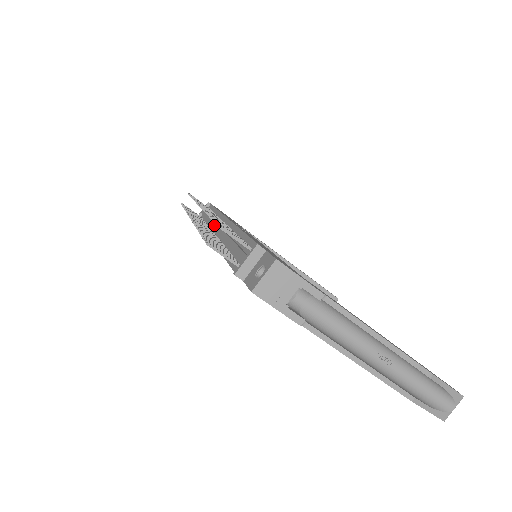
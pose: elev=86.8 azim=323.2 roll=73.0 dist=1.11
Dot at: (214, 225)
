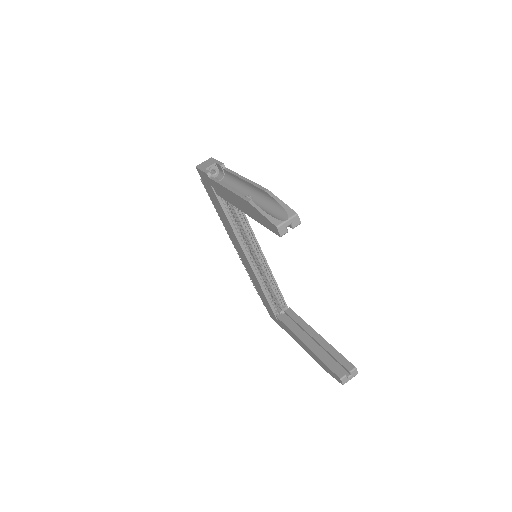
Dot at: occluded
